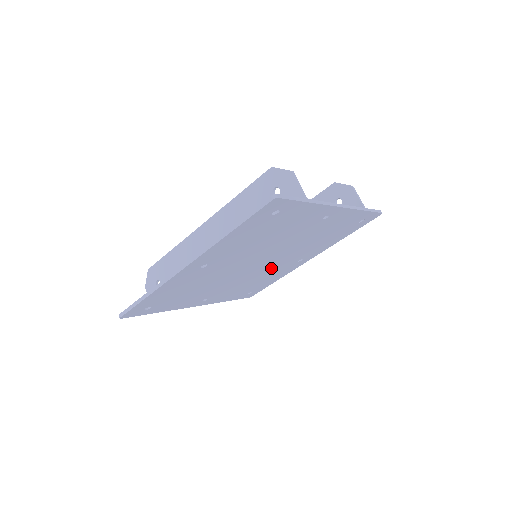
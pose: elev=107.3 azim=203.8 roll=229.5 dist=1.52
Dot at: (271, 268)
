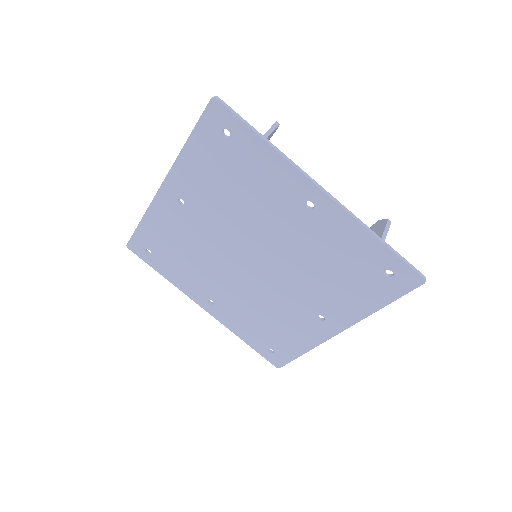
Dot at: (279, 298)
